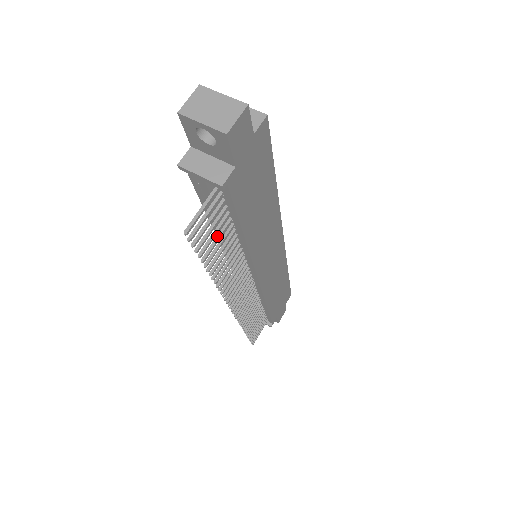
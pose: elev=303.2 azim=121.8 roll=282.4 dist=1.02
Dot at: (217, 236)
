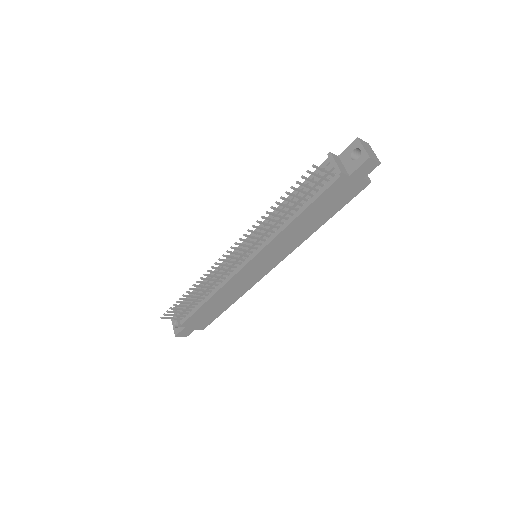
Dot at: (299, 196)
